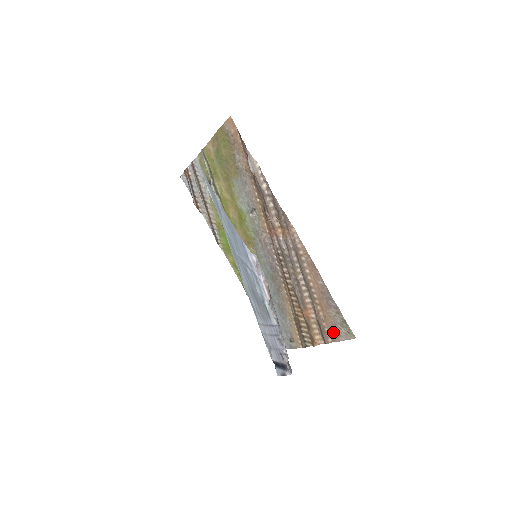
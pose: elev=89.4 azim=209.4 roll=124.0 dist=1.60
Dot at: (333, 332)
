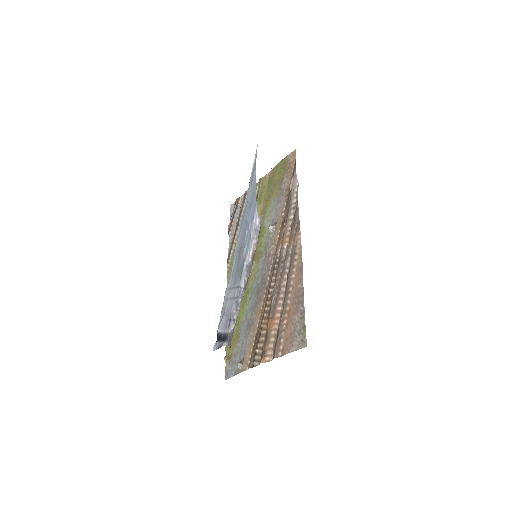
Dot at: (287, 342)
